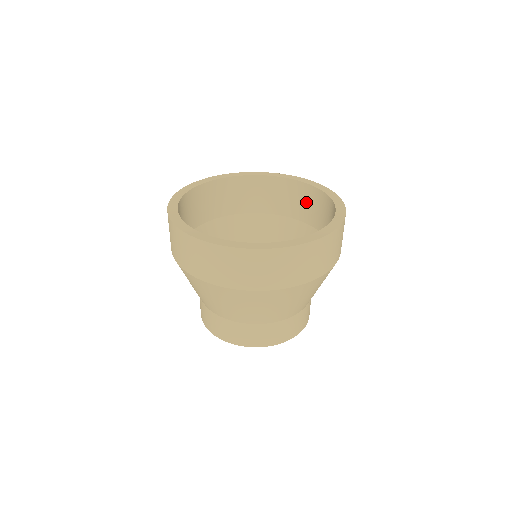
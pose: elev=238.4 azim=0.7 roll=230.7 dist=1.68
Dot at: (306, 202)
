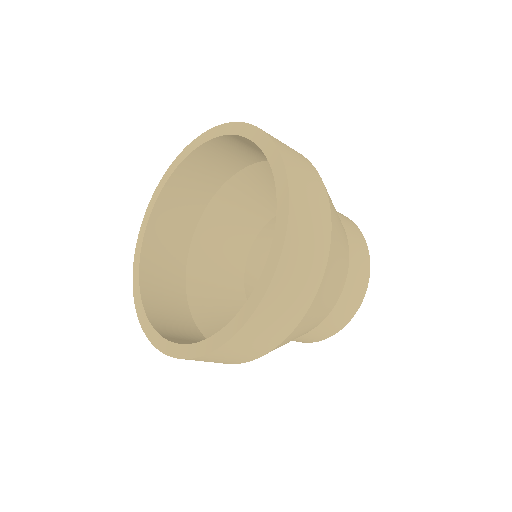
Dot at: occluded
